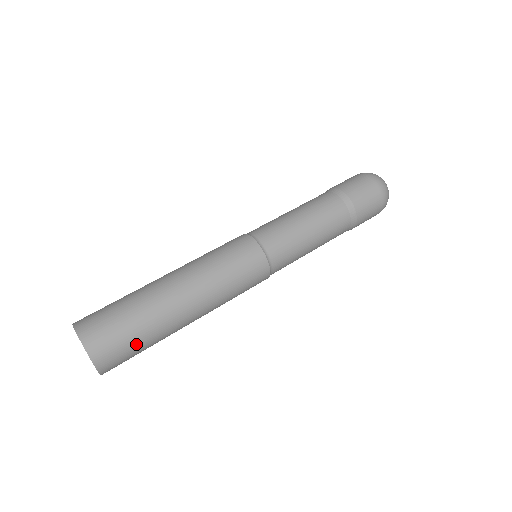
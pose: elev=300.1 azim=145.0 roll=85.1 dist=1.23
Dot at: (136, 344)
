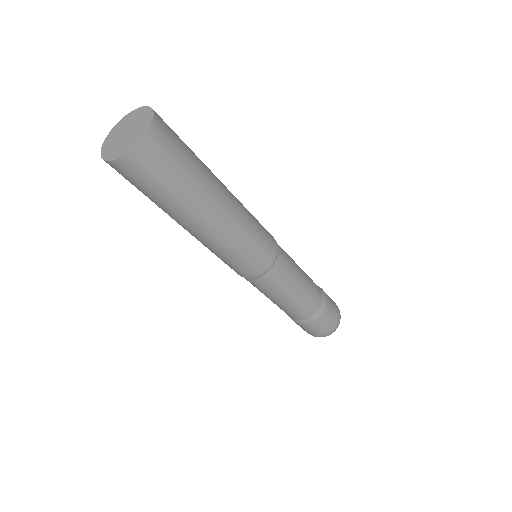
Dot at: (181, 166)
